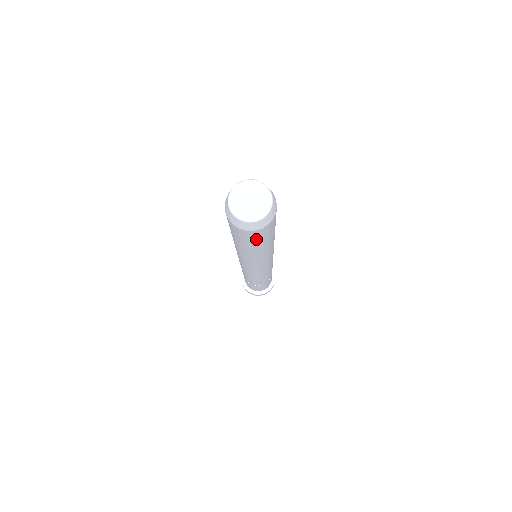
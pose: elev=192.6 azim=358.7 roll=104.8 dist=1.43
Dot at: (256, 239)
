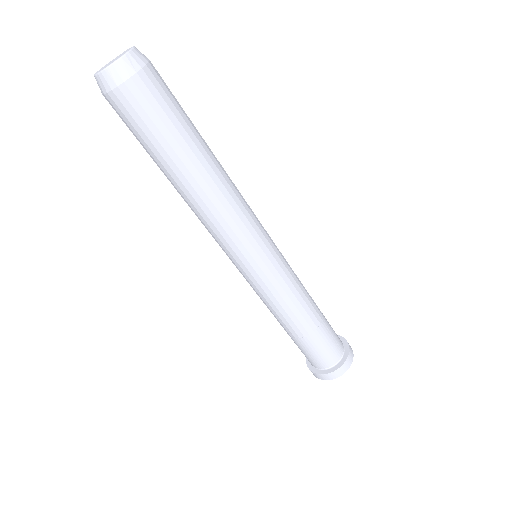
Dot at: (142, 123)
